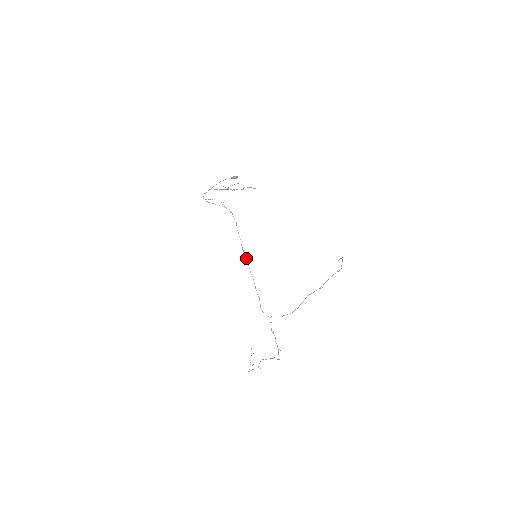
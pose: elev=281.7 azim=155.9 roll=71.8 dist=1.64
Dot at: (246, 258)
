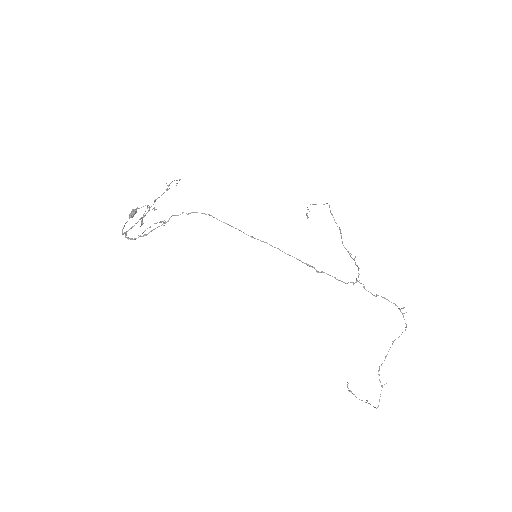
Dot at: (265, 242)
